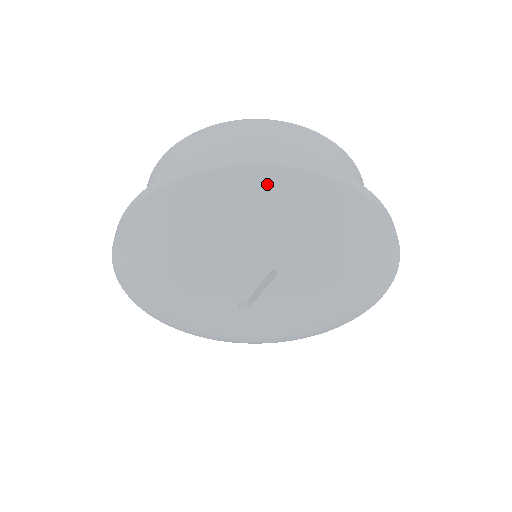
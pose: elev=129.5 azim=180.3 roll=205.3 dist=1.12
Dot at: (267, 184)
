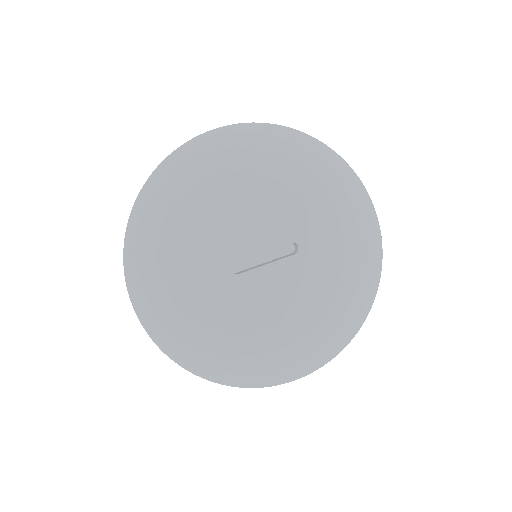
Dot at: (350, 182)
